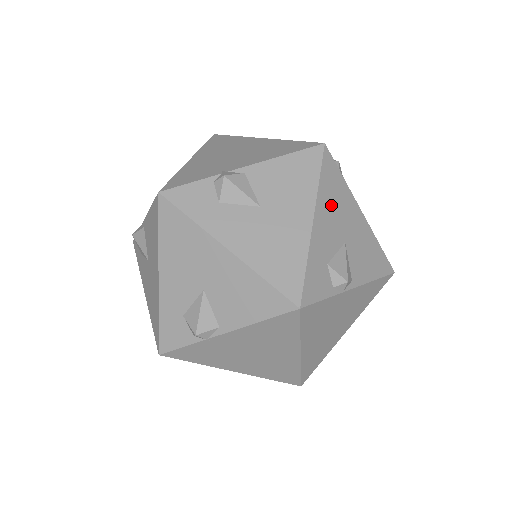
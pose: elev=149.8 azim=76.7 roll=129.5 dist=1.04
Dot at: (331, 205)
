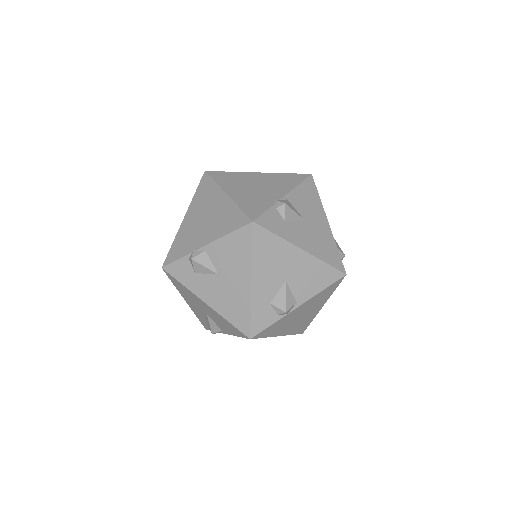
Dot at: (267, 263)
